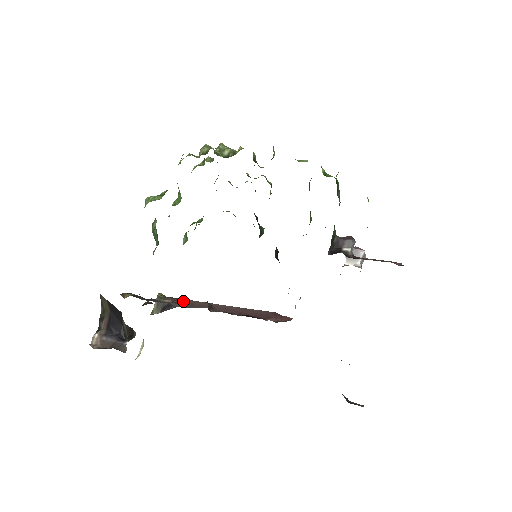
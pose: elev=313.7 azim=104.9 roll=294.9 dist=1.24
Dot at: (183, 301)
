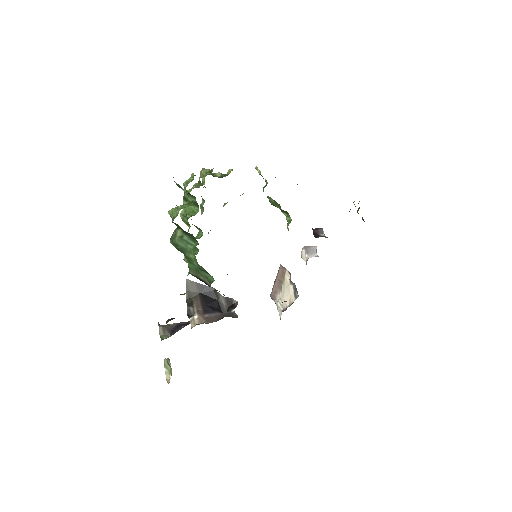
Dot at: occluded
